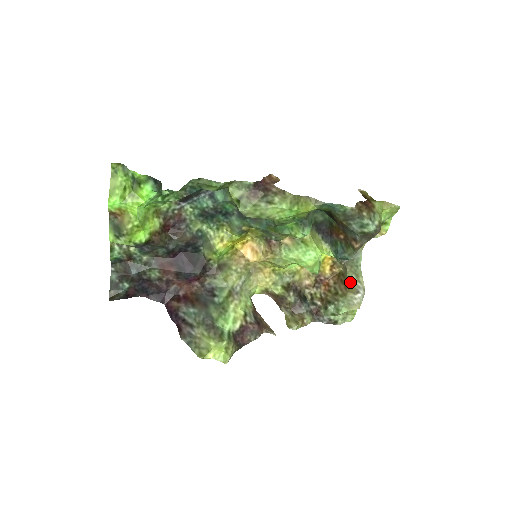
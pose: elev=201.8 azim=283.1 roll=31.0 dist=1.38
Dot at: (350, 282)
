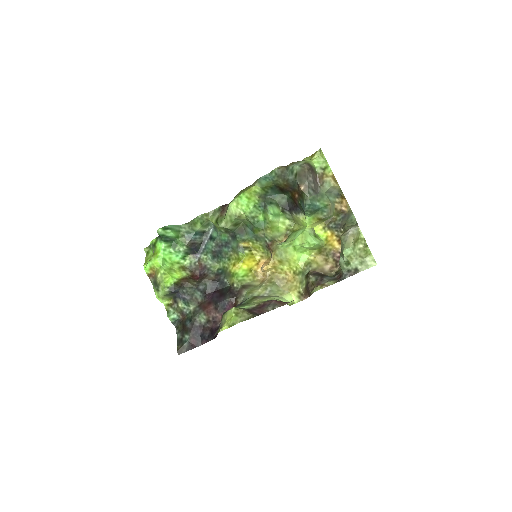
Dot at: occluded
